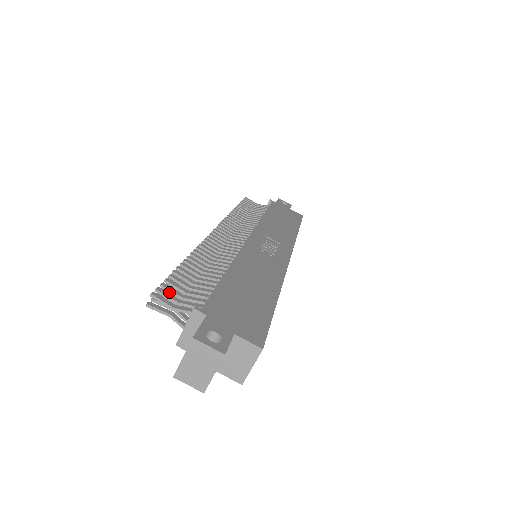
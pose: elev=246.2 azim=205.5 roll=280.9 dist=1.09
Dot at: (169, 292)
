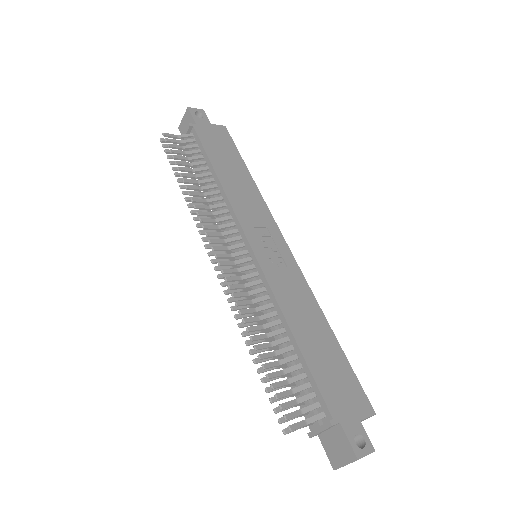
Dot at: (288, 408)
